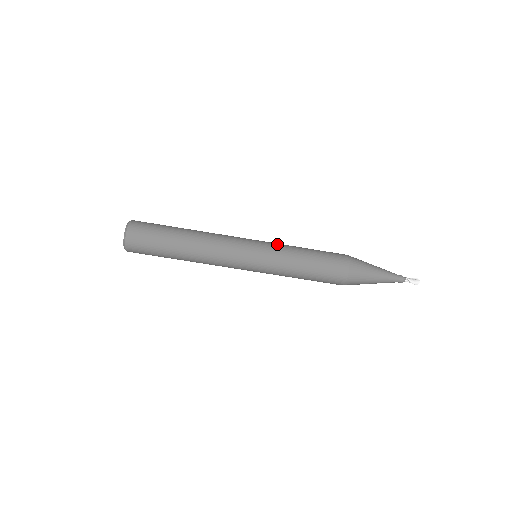
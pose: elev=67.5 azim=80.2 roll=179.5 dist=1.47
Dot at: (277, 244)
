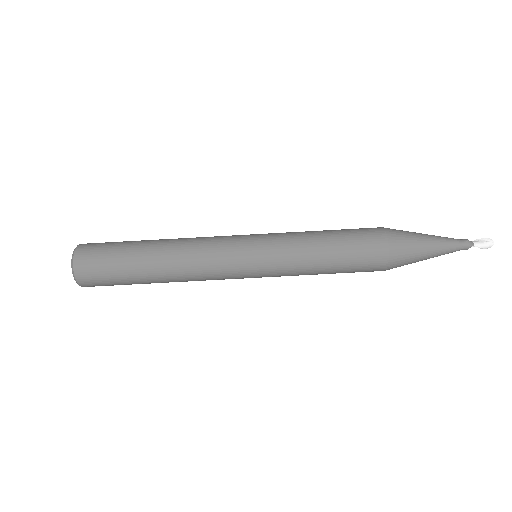
Dot at: (282, 241)
